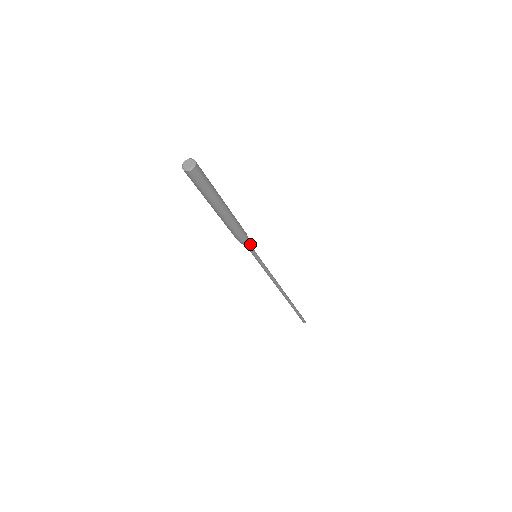
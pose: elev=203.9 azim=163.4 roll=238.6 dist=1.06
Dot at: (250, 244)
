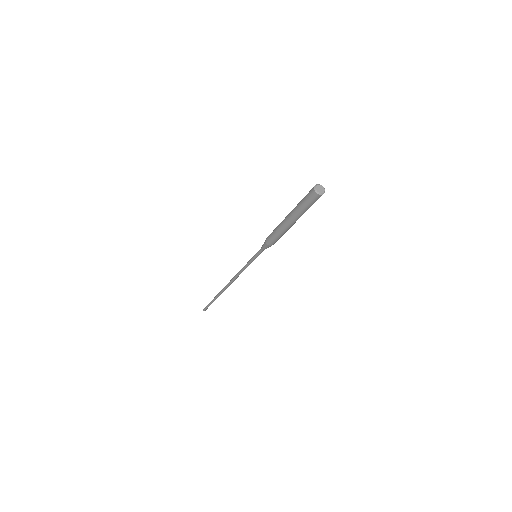
Dot at: occluded
